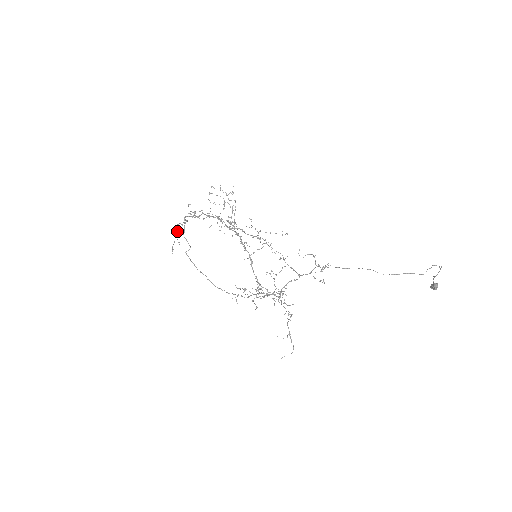
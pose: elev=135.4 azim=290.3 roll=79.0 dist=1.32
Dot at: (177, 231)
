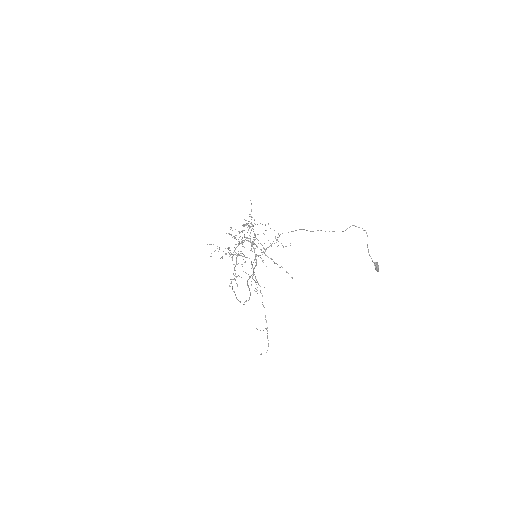
Dot at: occluded
